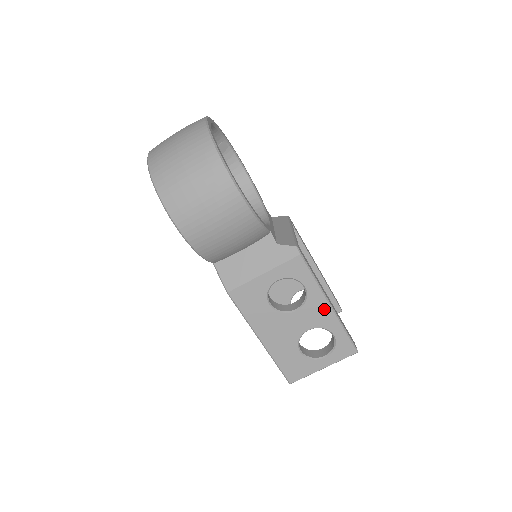
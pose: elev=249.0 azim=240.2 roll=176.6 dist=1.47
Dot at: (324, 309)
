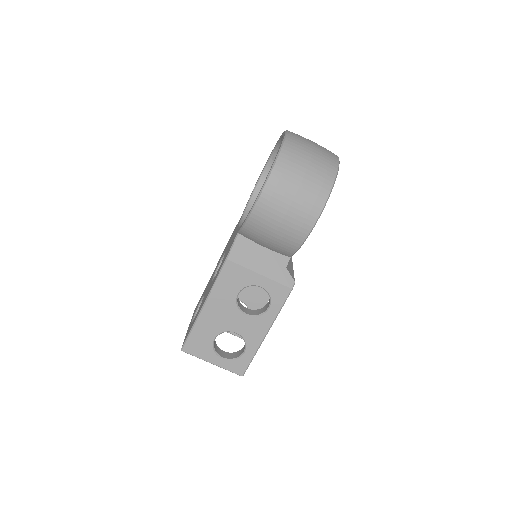
Dot at: (261, 332)
